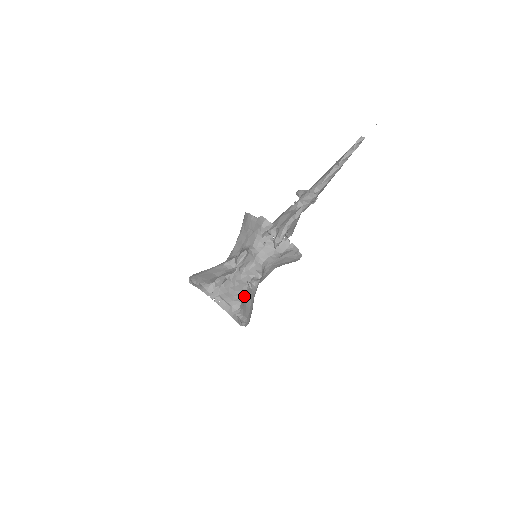
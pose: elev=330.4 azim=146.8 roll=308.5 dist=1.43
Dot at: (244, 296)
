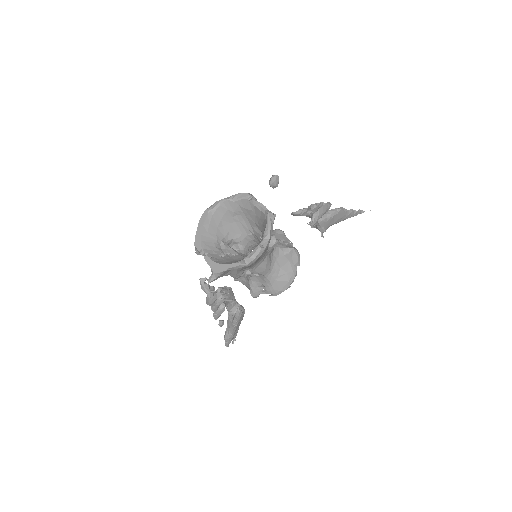
Dot at: occluded
